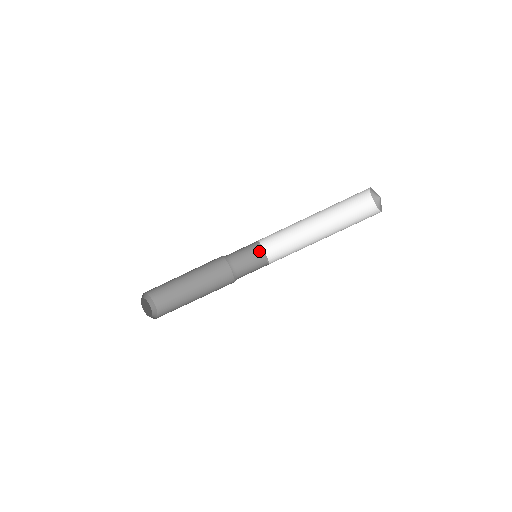
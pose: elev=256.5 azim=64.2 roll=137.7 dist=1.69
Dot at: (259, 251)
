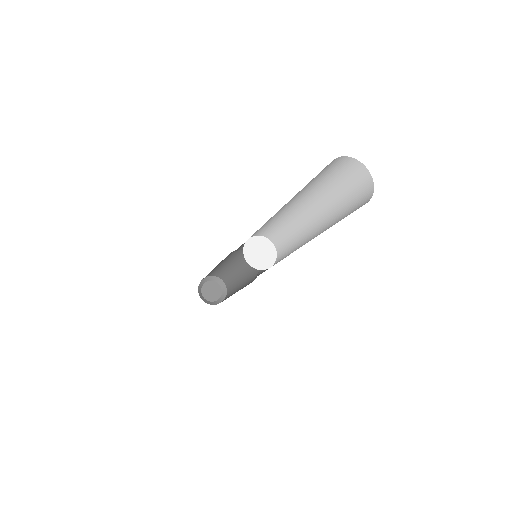
Dot at: occluded
